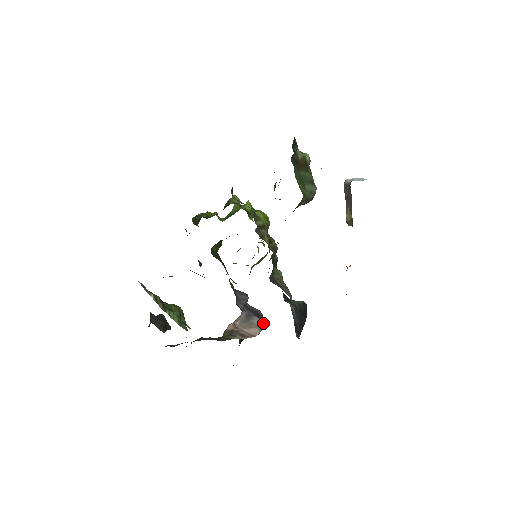
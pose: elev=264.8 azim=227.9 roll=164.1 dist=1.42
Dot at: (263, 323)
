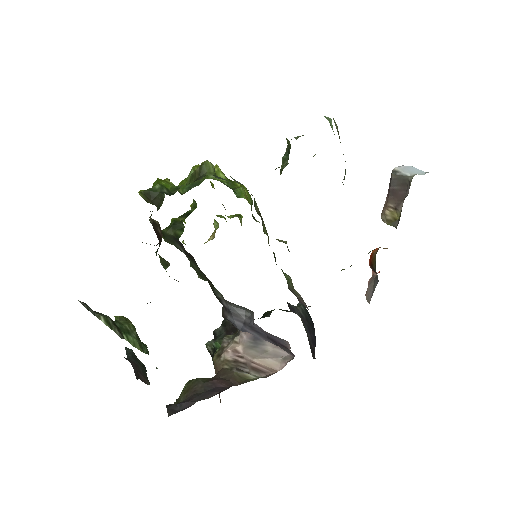
Dot at: (282, 351)
